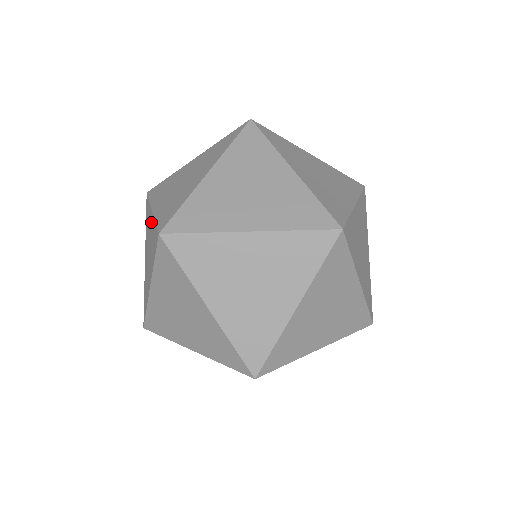
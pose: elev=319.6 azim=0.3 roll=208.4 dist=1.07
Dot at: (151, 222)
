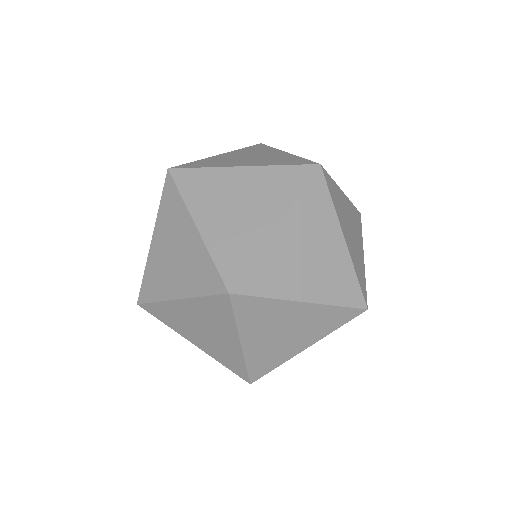
Dot at: (247, 175)
